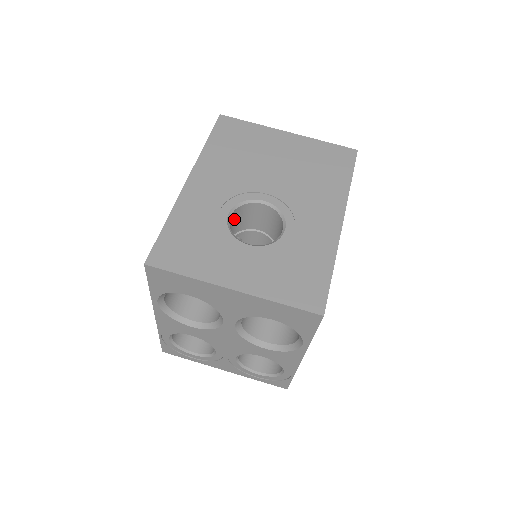
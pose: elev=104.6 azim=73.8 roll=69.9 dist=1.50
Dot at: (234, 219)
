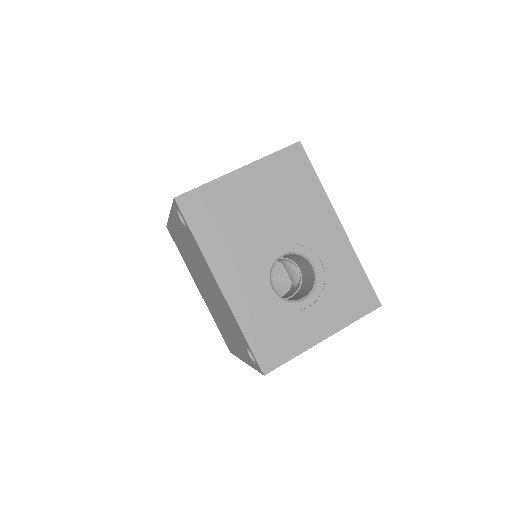
Dot at: occluded
